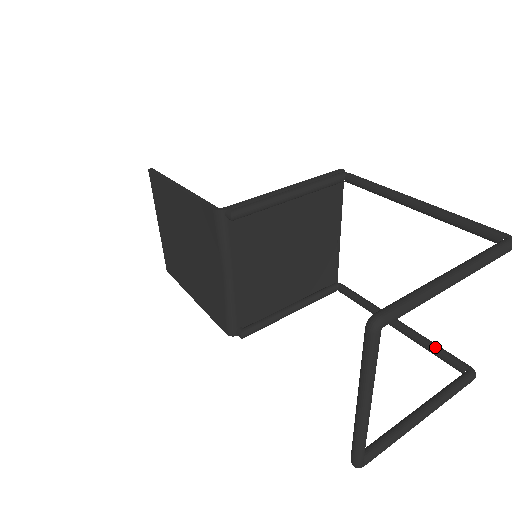
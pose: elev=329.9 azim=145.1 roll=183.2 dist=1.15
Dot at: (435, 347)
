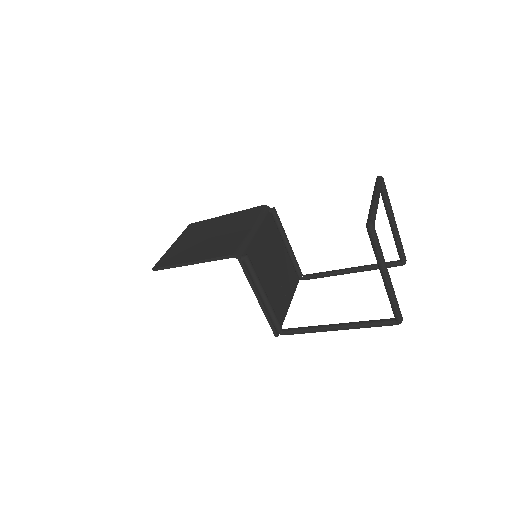
Dot at: (370, 320)
